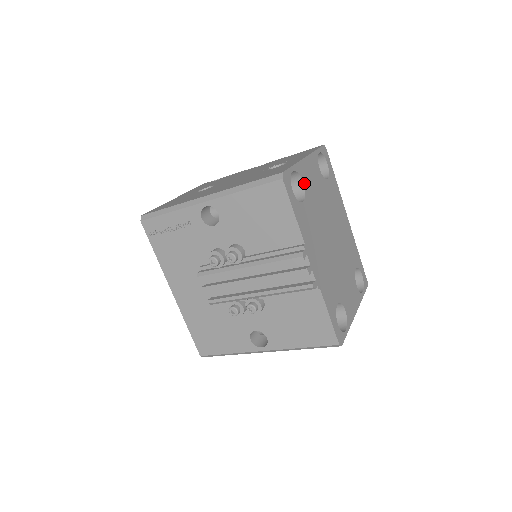
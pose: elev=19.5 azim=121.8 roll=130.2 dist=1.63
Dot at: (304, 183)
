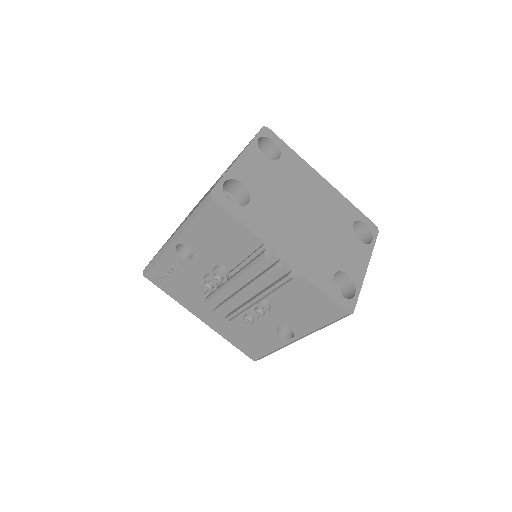
Dot at: (245, 183)
